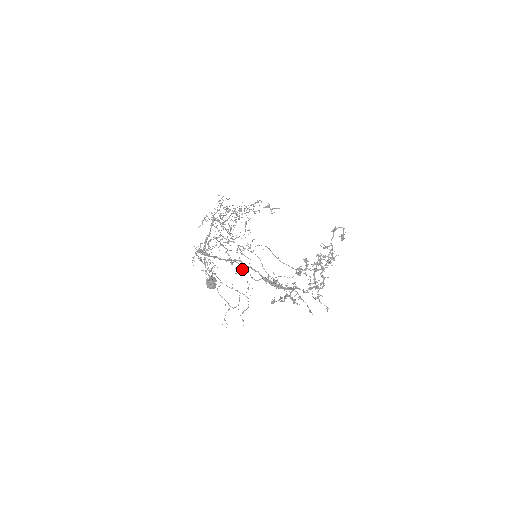
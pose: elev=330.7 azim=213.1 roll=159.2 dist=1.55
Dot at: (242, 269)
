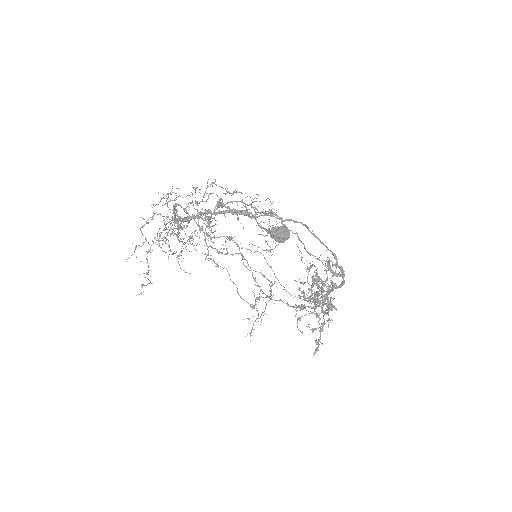
Dot at: (299, 239)
